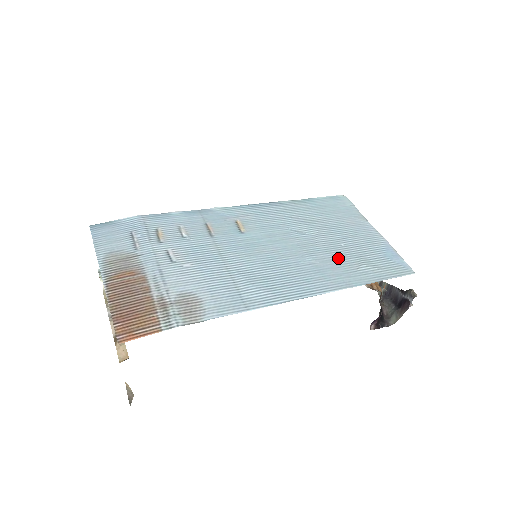
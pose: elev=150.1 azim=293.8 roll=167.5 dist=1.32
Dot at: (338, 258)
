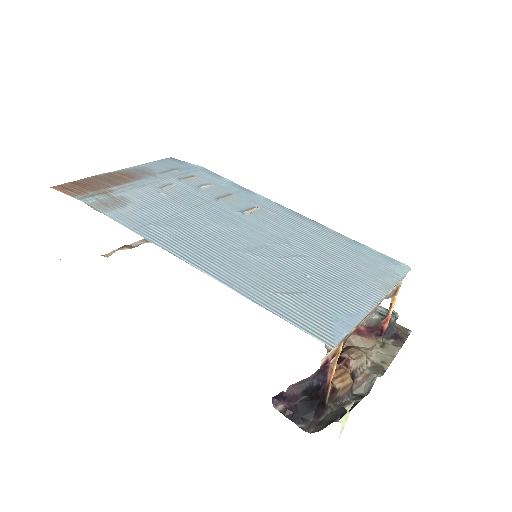
Dot at: (278, 275)
